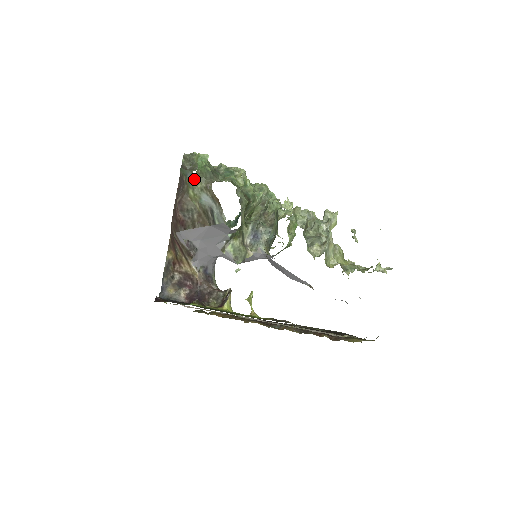
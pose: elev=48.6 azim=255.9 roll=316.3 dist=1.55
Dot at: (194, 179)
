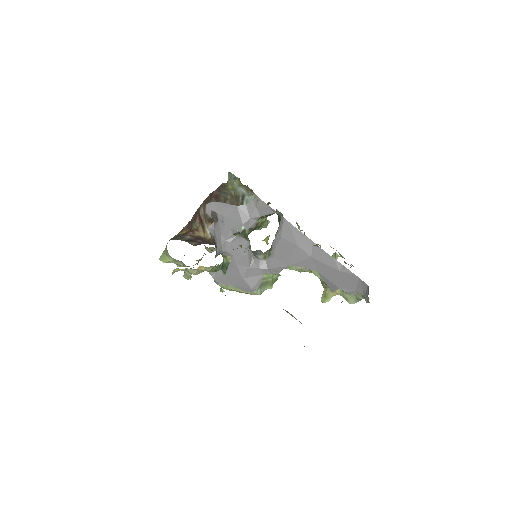
Dot at: (236, 180)
